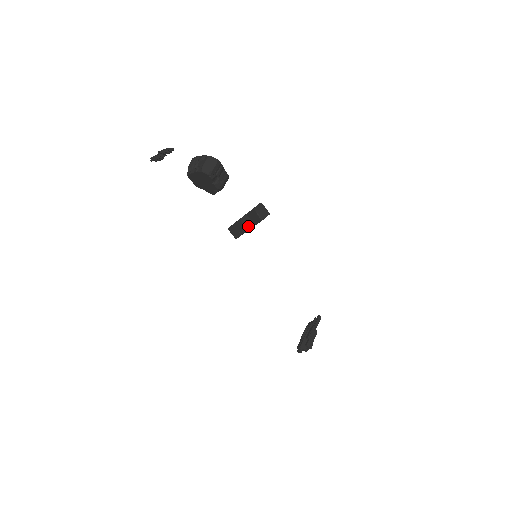
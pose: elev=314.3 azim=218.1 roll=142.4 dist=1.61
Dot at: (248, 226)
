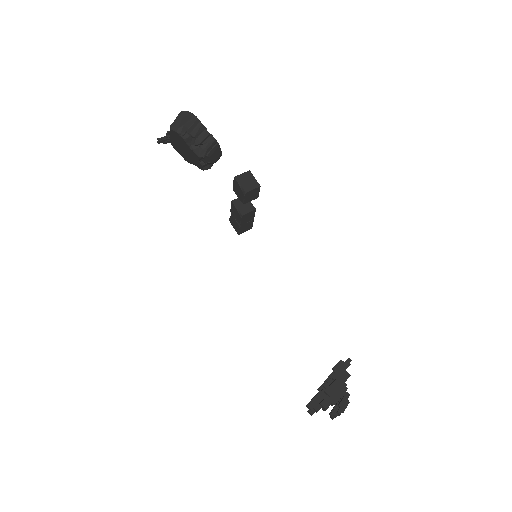
Dot at: (242, 210)
